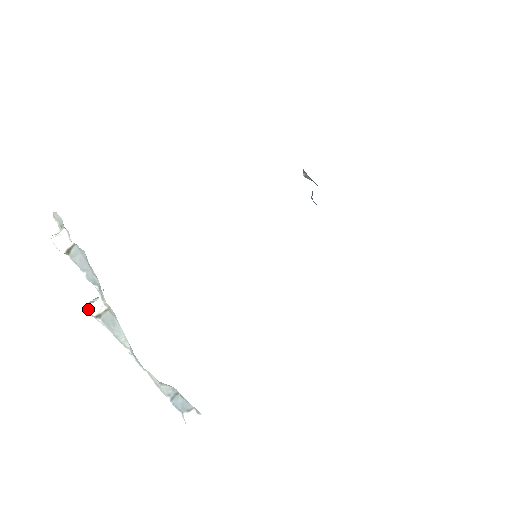
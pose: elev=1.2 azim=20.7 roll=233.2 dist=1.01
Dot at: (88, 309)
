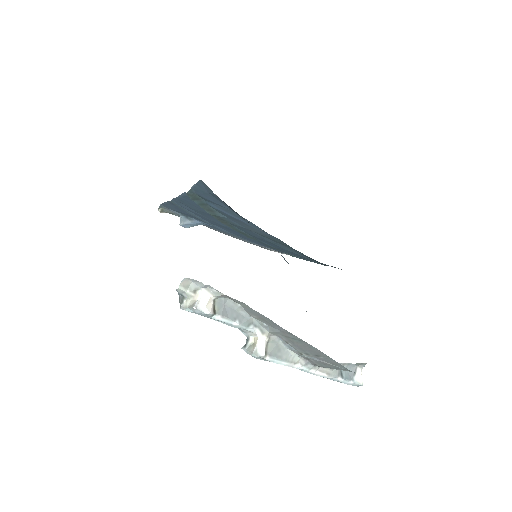
Dot at: (257, 353)
